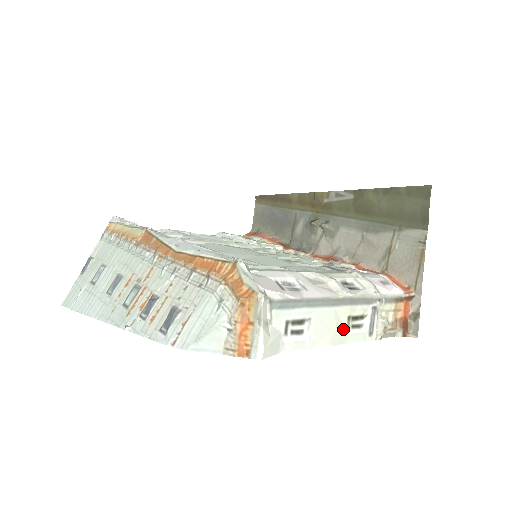
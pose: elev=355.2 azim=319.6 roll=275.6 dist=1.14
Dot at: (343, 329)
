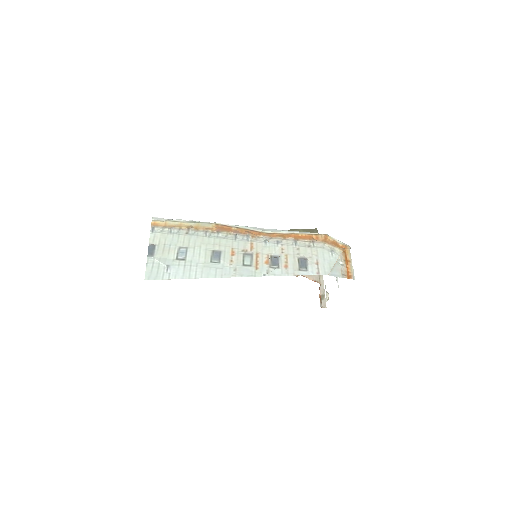
Dot at: occluded
